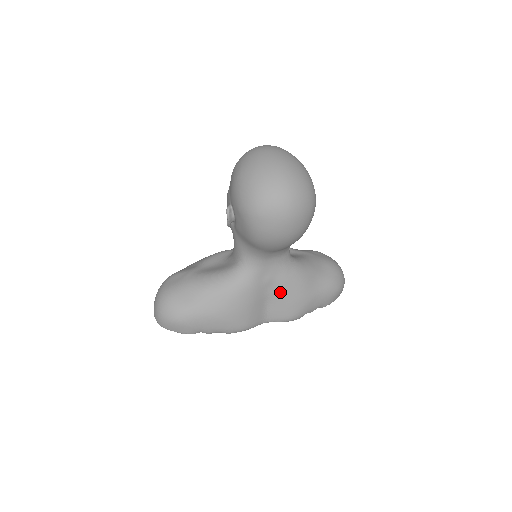
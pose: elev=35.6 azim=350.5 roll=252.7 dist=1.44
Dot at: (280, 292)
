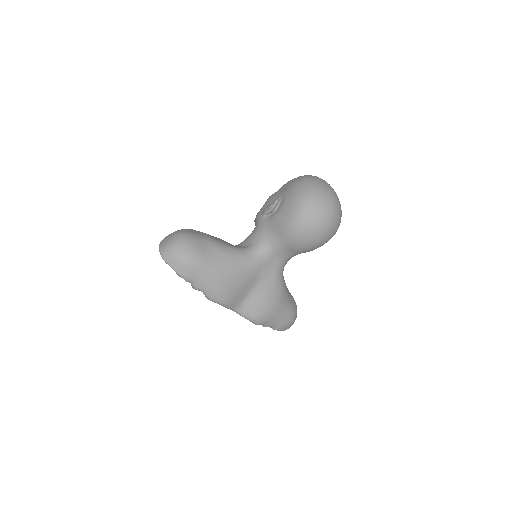
Dot at: (264, 290)
